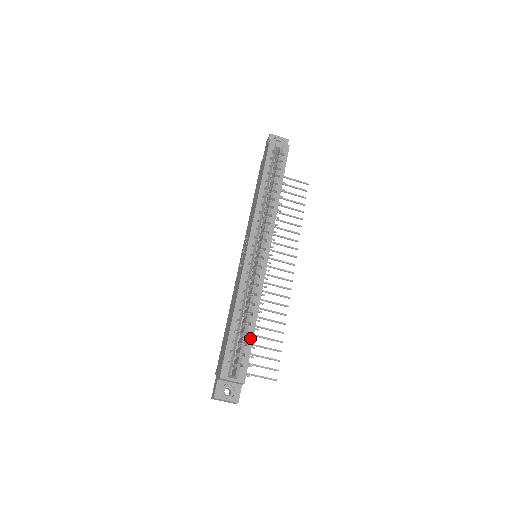
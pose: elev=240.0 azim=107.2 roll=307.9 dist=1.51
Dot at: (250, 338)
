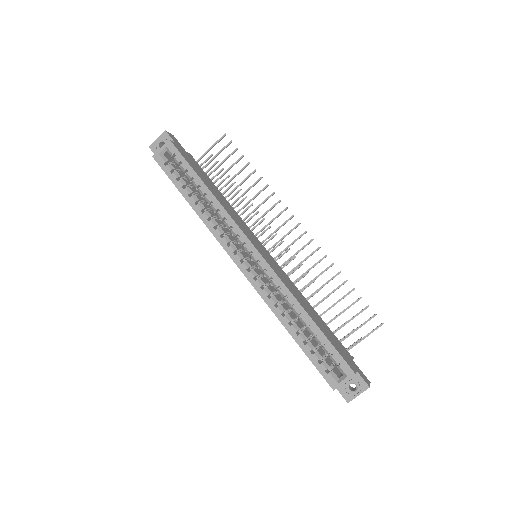
Dot at: (320, 336)
